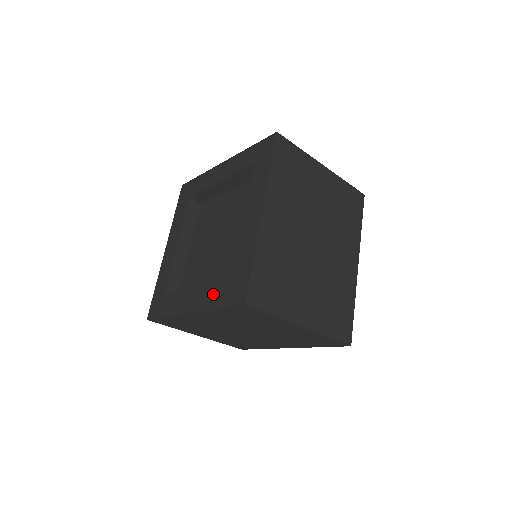
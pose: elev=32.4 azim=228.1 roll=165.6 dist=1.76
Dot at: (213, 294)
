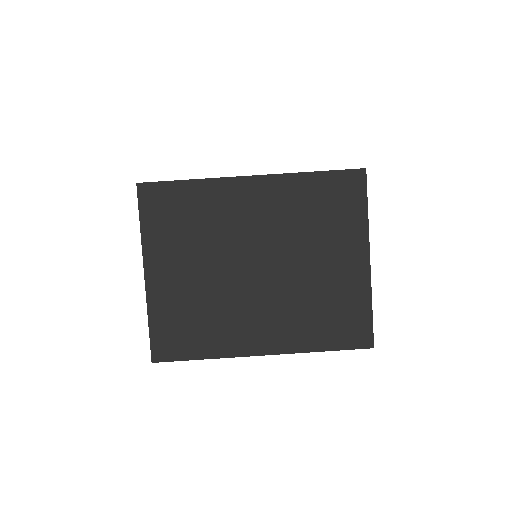
Dot at: occluded
